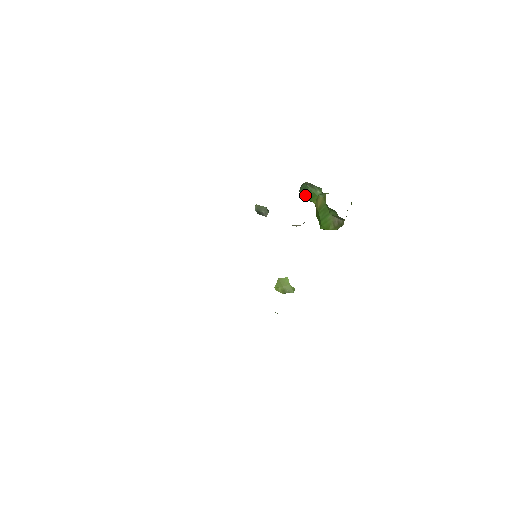
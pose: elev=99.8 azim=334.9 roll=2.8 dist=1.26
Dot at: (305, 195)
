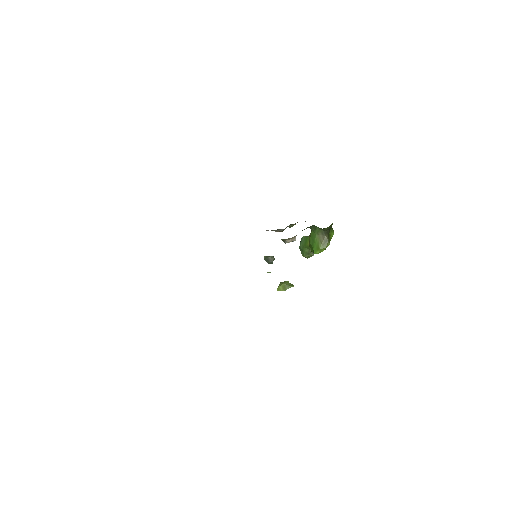
Dot at: (302, 245)
